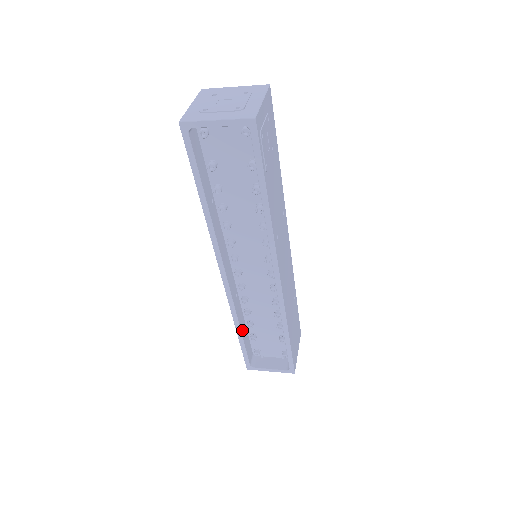
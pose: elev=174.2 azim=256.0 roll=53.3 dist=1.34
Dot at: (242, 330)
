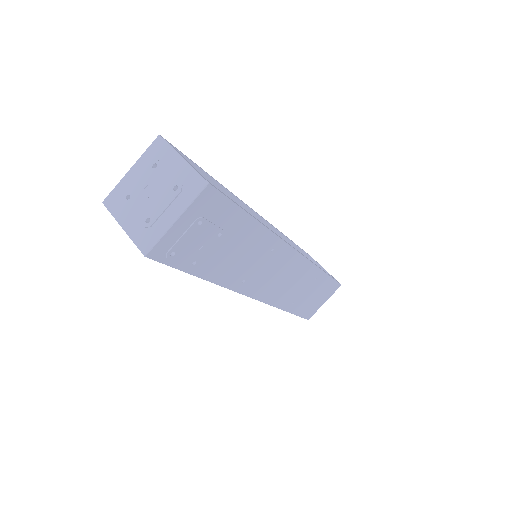
Dot at: occluded
